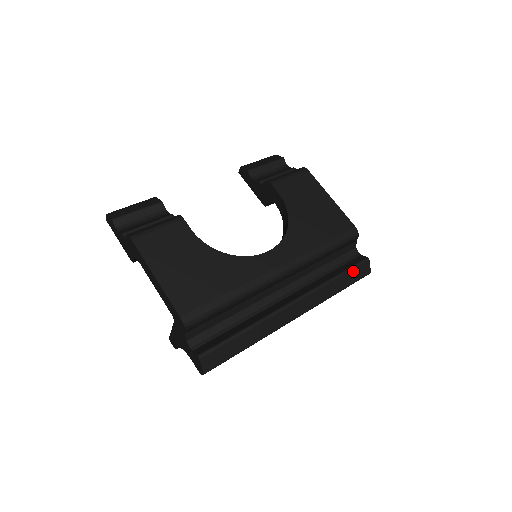
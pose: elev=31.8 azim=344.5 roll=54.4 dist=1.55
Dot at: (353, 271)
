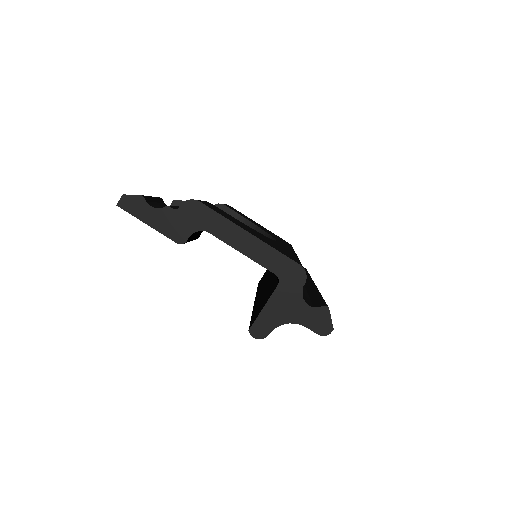
Dot at: occluded
